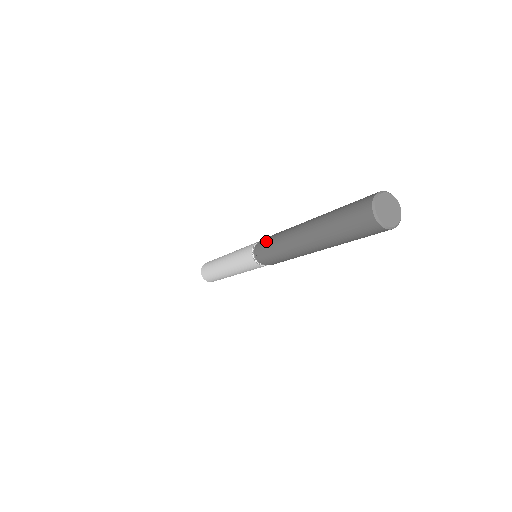
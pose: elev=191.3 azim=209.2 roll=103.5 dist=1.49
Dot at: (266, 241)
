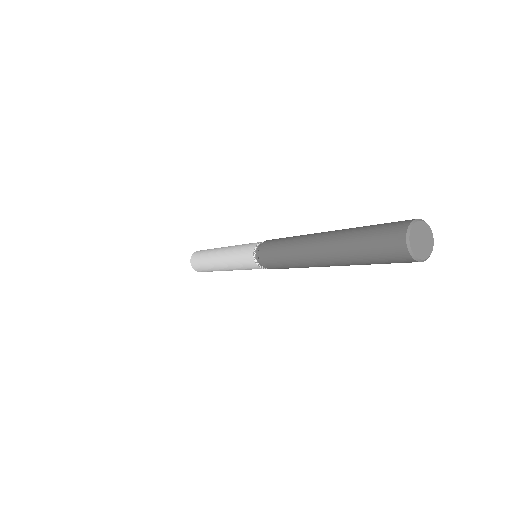
Dot at: (270, 258)
